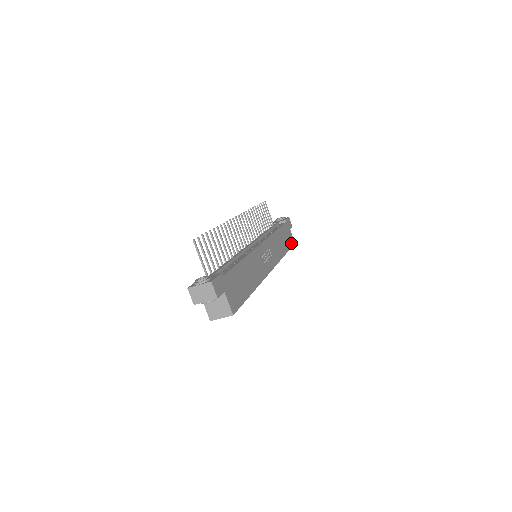
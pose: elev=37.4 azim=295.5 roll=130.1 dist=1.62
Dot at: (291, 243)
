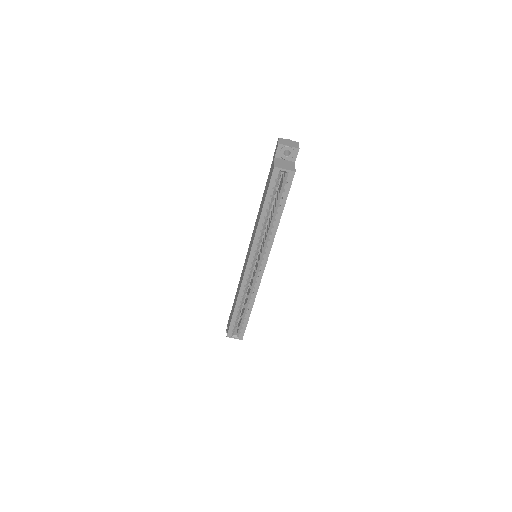
Dot at: occluded
